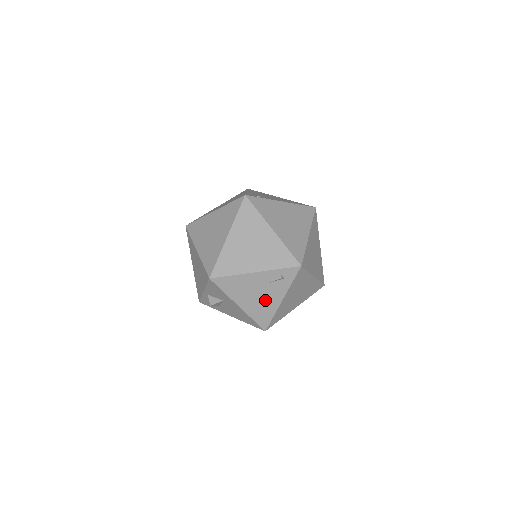
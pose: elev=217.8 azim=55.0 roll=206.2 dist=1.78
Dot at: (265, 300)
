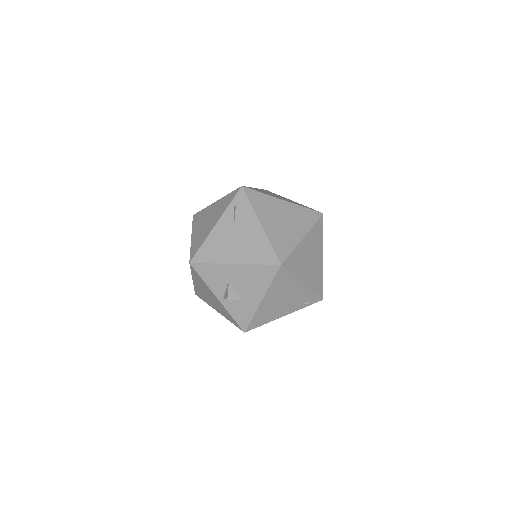
Dot at: (248, 238)
